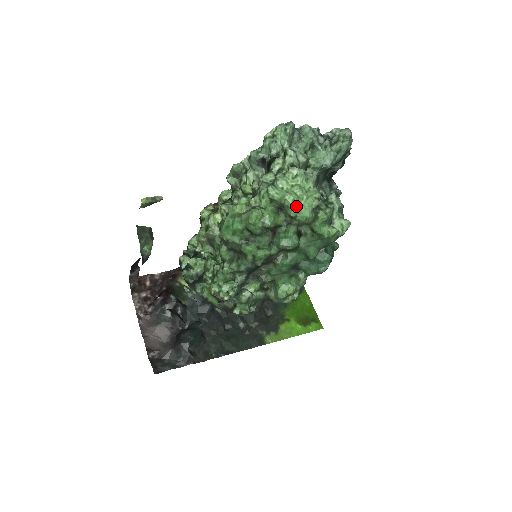
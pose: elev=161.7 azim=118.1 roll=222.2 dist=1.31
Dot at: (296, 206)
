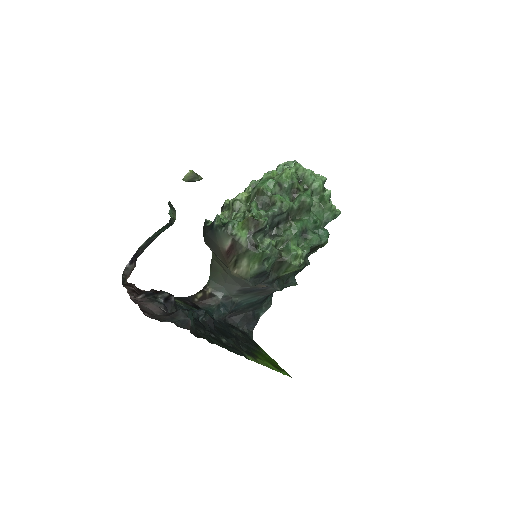
Dot at: (313, 176)
